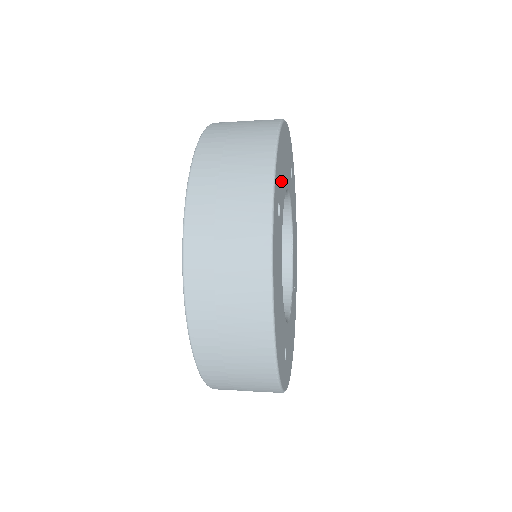
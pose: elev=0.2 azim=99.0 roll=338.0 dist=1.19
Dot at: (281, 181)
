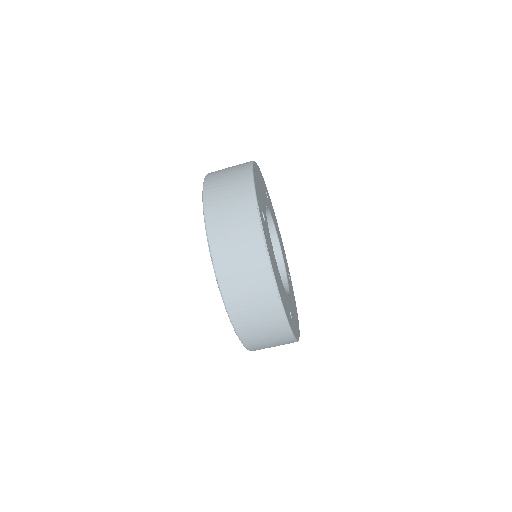
Dot at: (272, 211)
